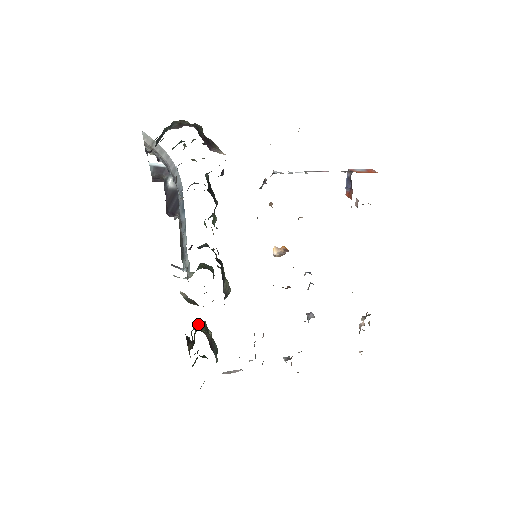
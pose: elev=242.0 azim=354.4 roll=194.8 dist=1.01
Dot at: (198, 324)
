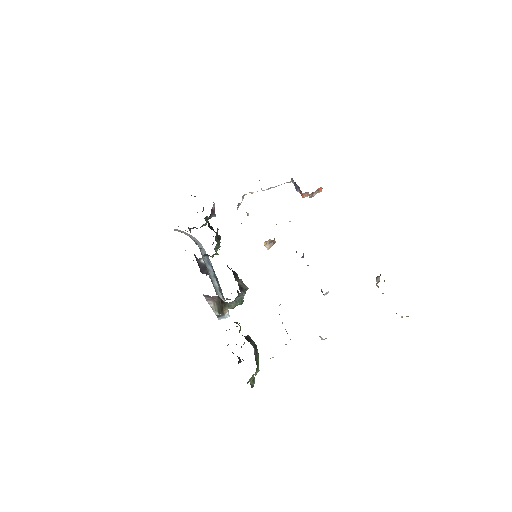
Dot at: occluded
